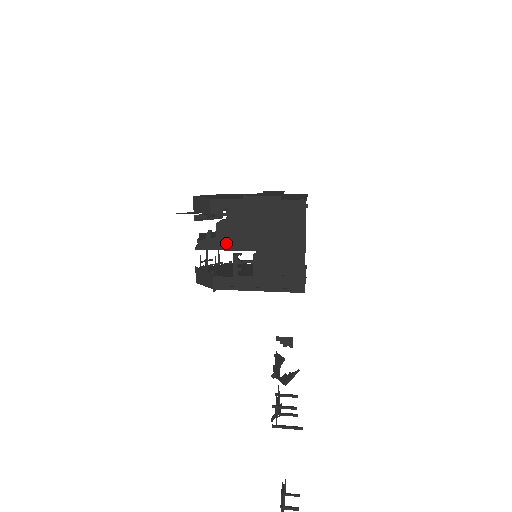
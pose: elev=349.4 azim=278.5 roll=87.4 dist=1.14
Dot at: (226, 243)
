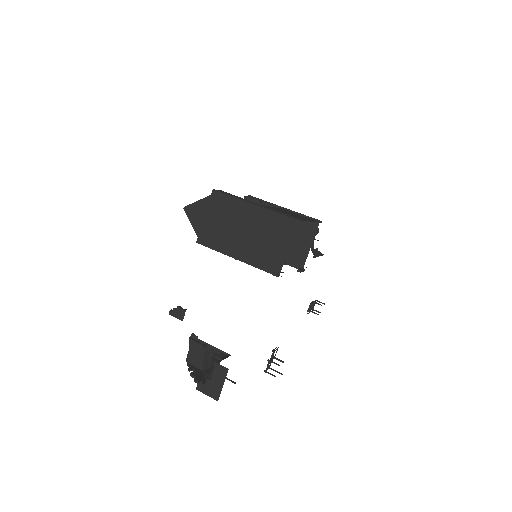
Dot at: (202, 374)
